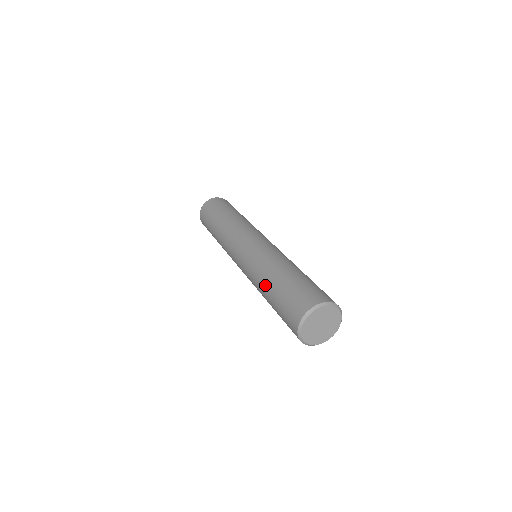
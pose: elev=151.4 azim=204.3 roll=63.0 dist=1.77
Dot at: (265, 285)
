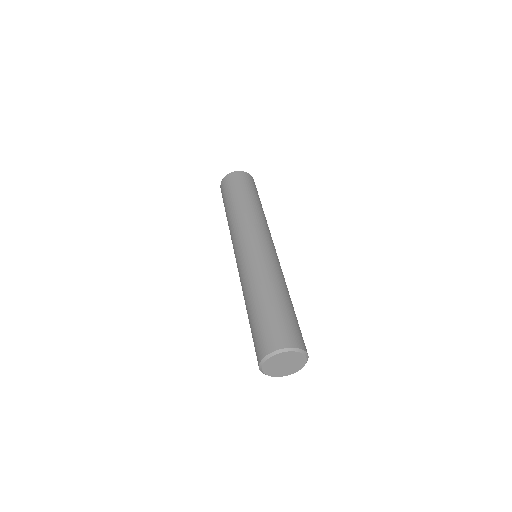
Dot at: (257, 293)
